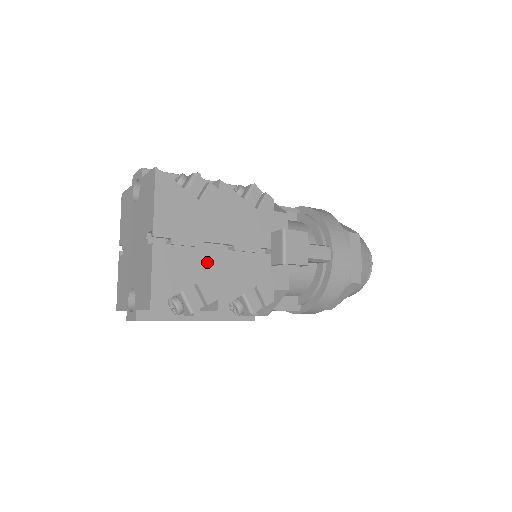
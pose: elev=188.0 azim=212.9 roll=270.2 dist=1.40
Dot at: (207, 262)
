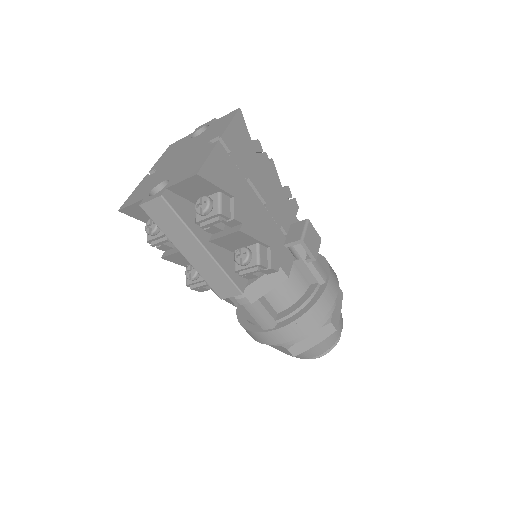
Dot at: (246, 192)
